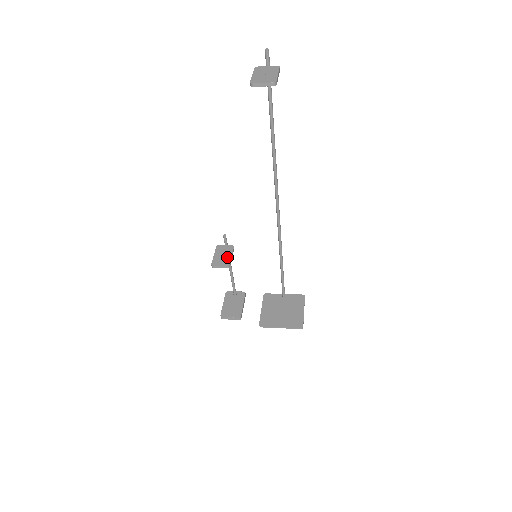
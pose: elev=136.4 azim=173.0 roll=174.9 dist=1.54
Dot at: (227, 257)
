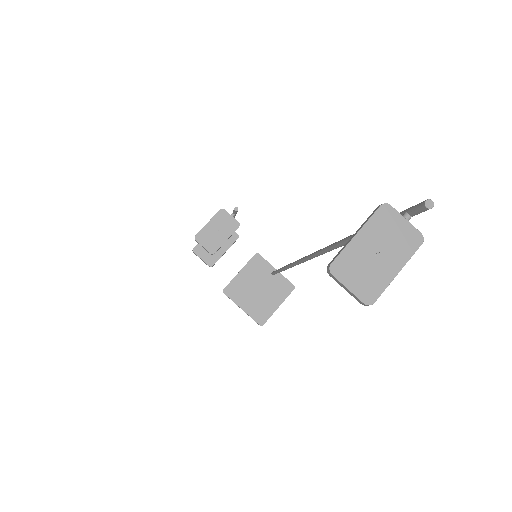
Dot at: (220, 238)
